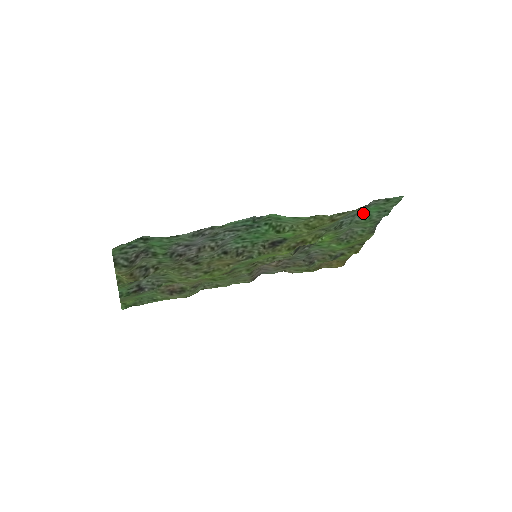
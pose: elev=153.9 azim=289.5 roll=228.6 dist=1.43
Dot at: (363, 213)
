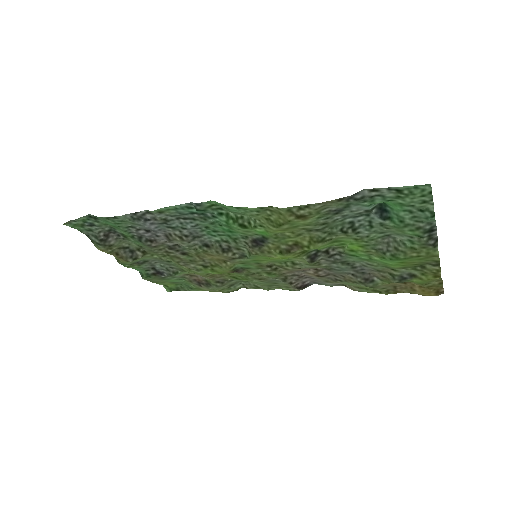
Dot at: (386, 211)
